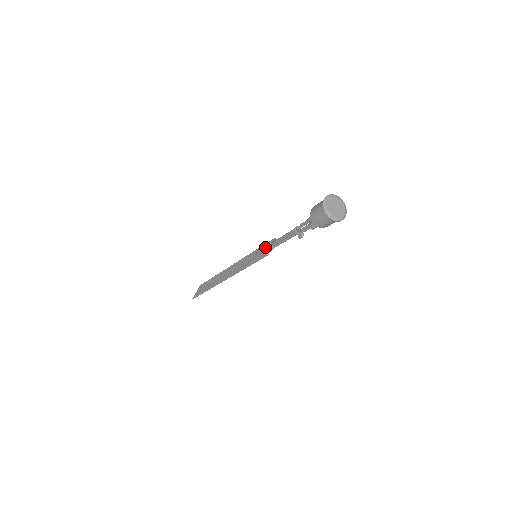
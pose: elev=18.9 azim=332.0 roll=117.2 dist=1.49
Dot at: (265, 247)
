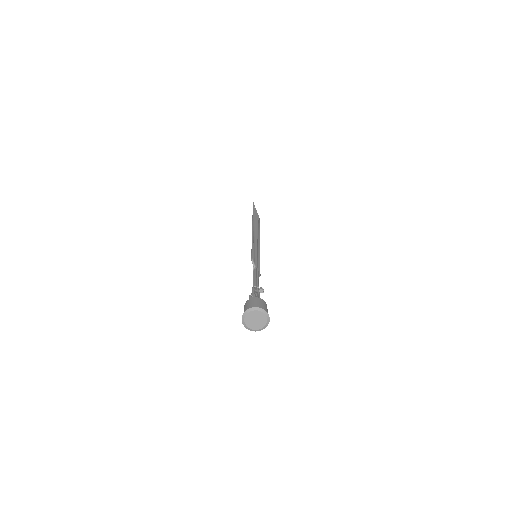
Dot at: occluded
